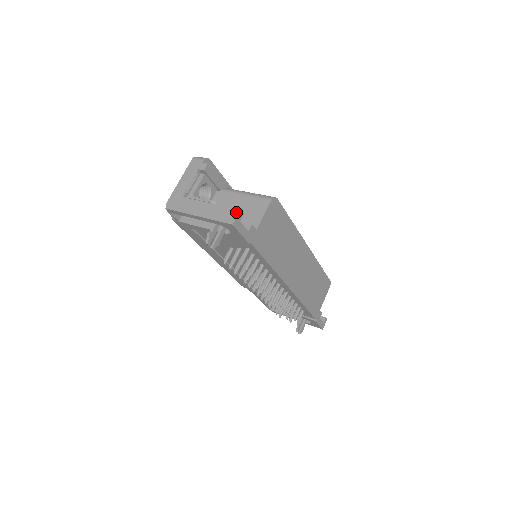
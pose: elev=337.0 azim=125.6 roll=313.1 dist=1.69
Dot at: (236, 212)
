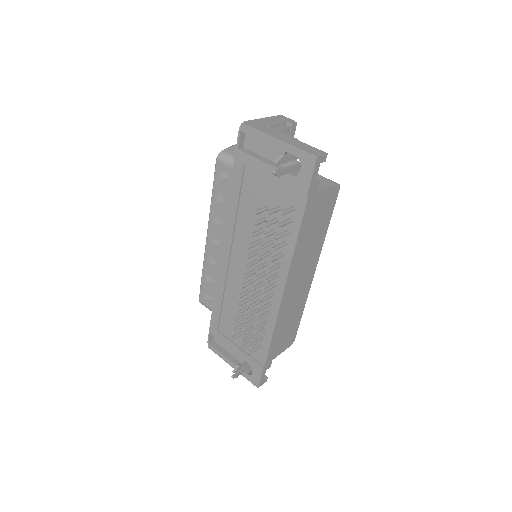
Dot at: (323, 152)
